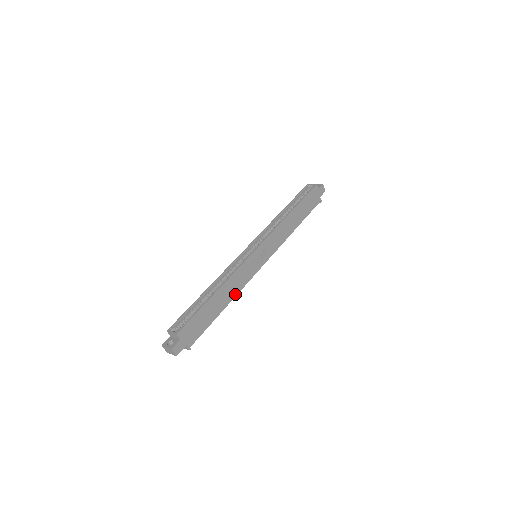
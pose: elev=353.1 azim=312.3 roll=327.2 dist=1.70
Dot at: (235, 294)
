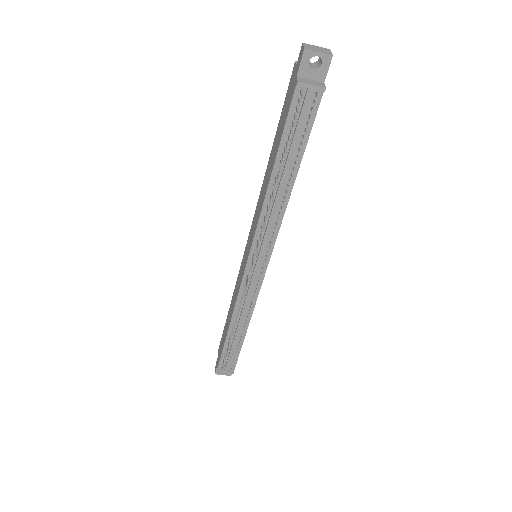
Dot at: (286, 203)
